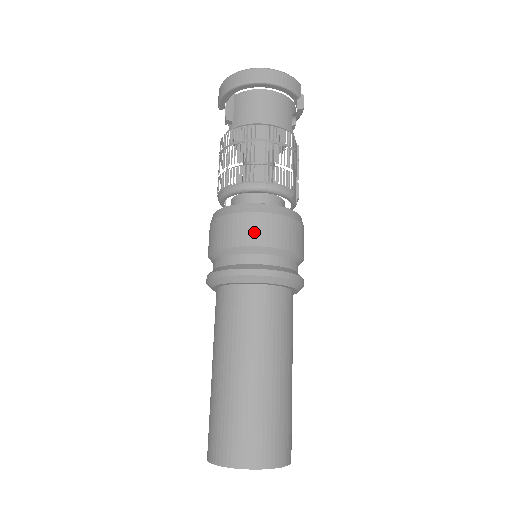
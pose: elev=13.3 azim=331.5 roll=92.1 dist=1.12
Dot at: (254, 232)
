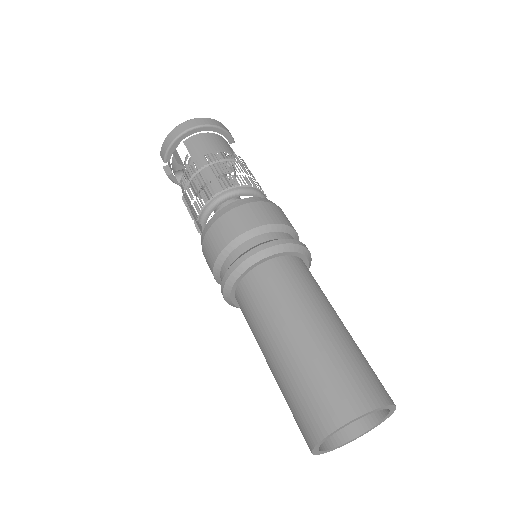
Dot at: (262, 215)
